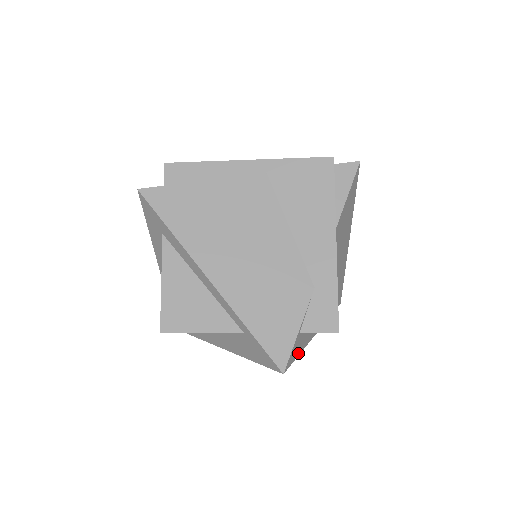
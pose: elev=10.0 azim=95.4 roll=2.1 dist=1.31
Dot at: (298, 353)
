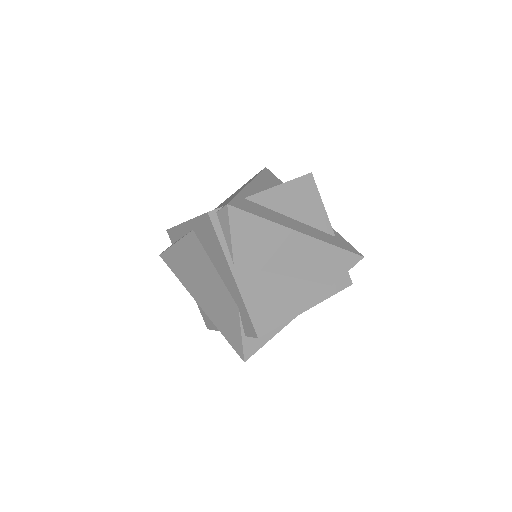
Dot at: (265, 341)
